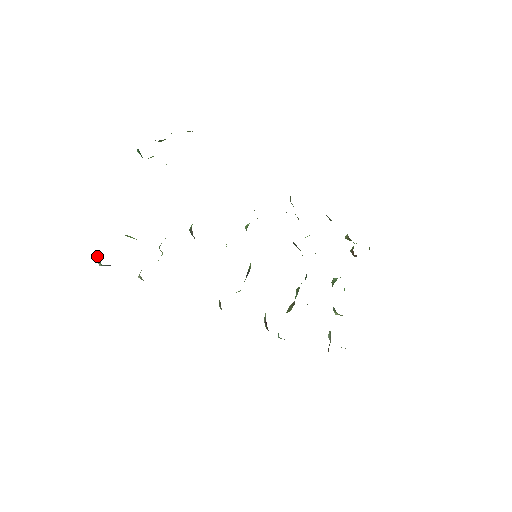
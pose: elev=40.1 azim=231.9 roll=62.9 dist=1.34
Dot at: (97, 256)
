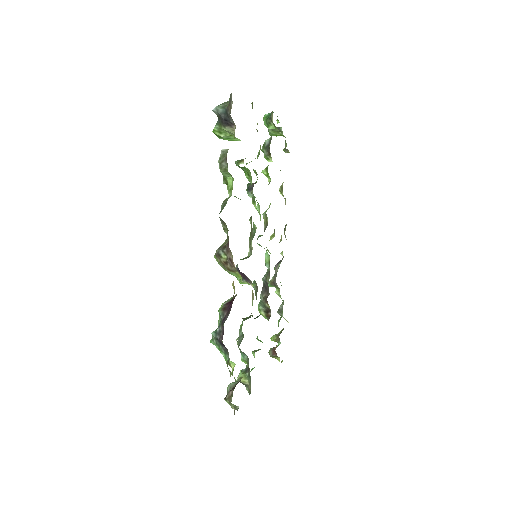
Dot at: (226, 102)
